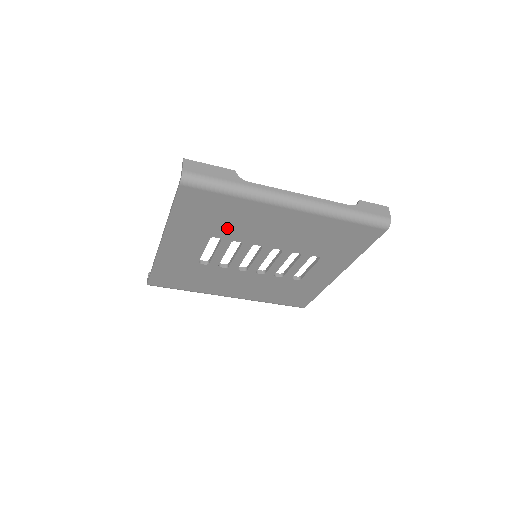
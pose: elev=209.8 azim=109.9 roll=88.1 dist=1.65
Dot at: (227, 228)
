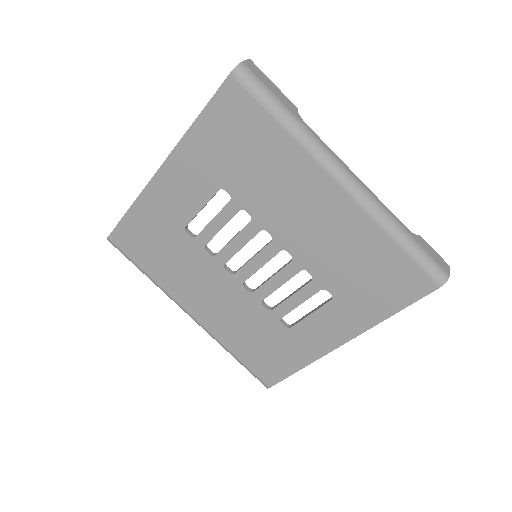
Dot at: (247, 181)
